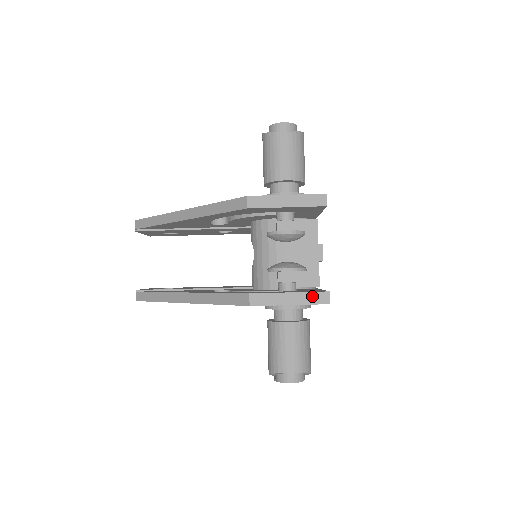
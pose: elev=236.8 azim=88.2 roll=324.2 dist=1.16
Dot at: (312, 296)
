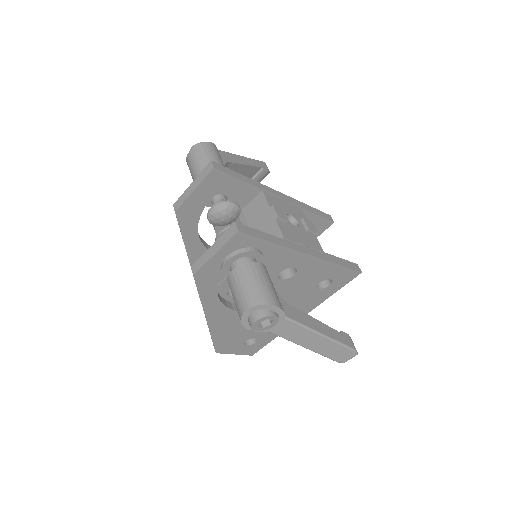
Dot at: (225, 235)
